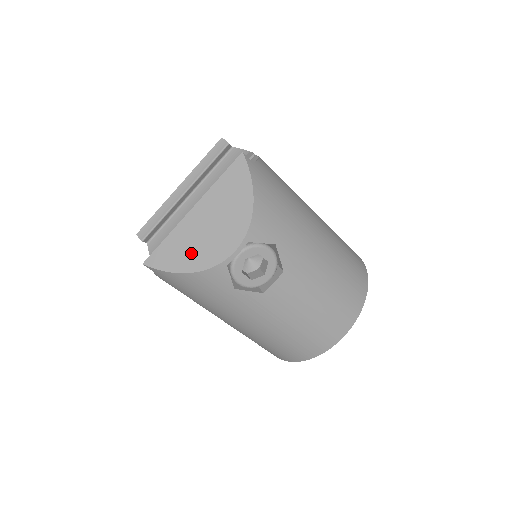
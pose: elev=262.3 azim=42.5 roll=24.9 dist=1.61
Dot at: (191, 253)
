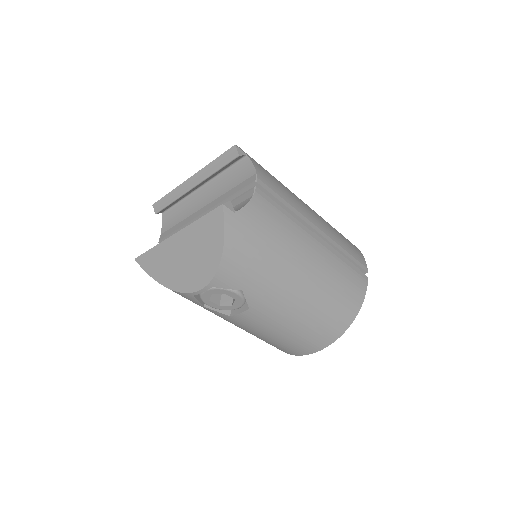
Dot at: (168, 272)
